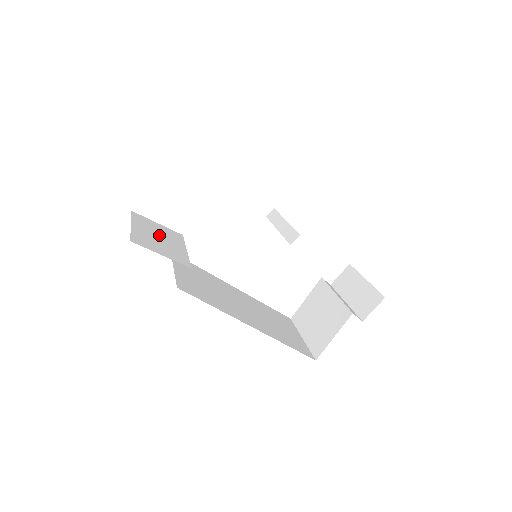
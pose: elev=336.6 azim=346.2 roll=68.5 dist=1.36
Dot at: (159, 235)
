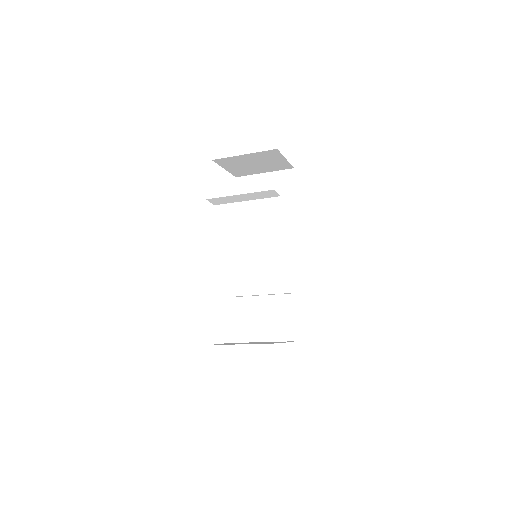
Dot at: occluded
